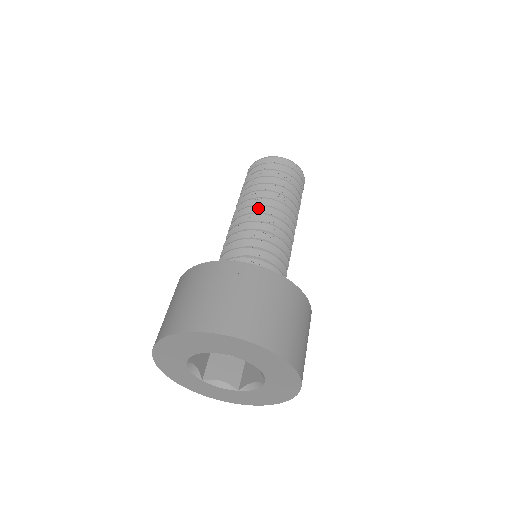
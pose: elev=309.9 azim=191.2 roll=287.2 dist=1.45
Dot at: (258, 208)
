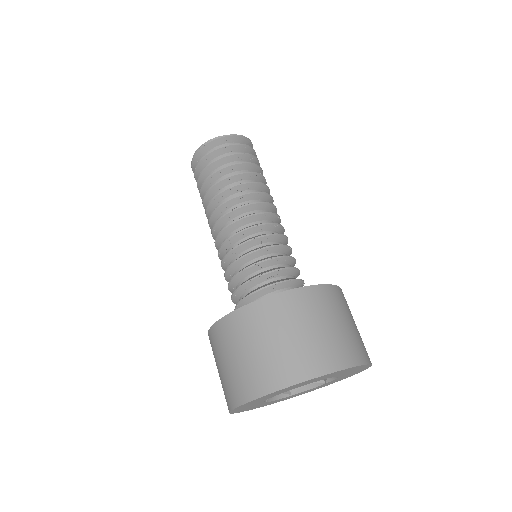
Dot at: (255, 206)
